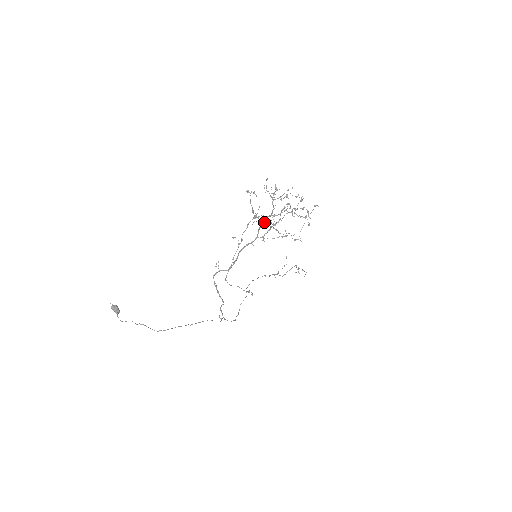
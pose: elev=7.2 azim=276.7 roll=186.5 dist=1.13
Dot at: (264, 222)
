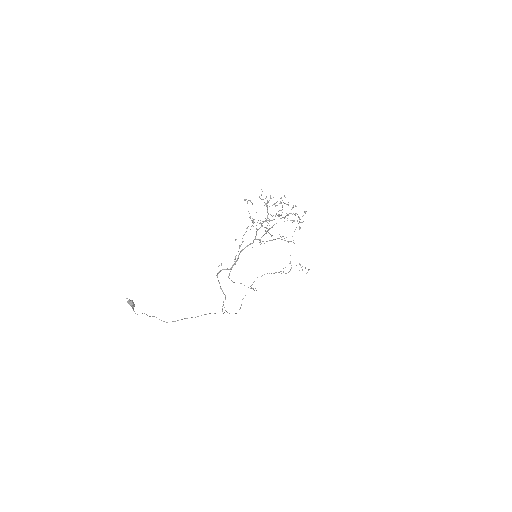
Dot at: occluded
